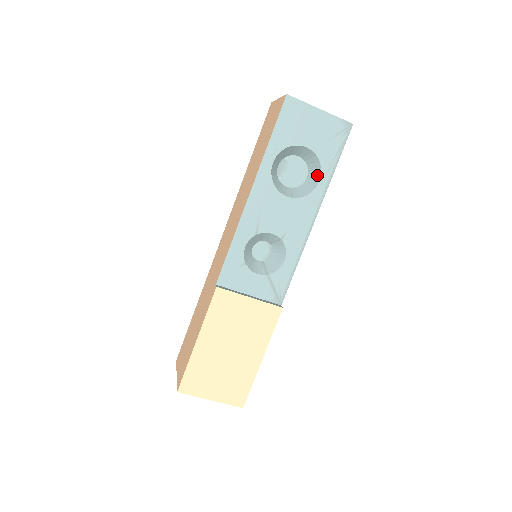
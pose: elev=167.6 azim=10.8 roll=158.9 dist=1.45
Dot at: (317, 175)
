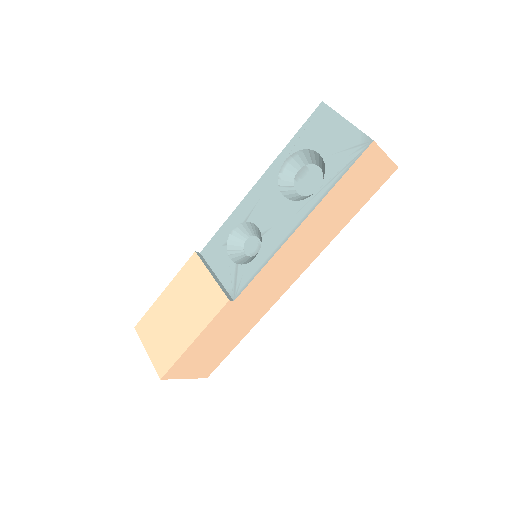
Dot at: (320, 185)
